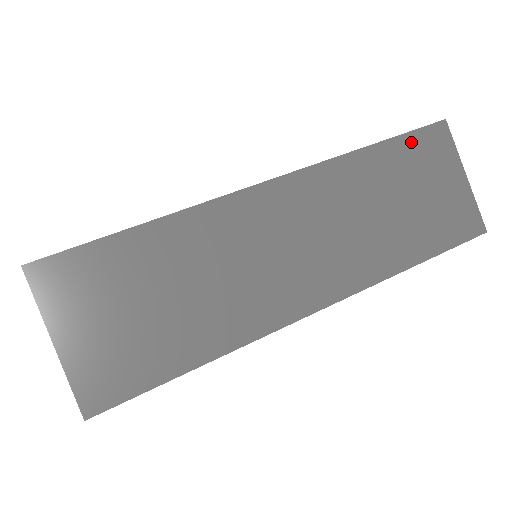
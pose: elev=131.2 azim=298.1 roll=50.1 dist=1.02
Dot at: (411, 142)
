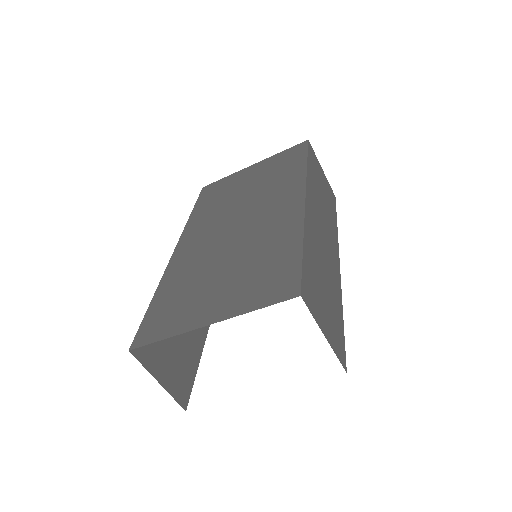
Dot at: (310, 156)
